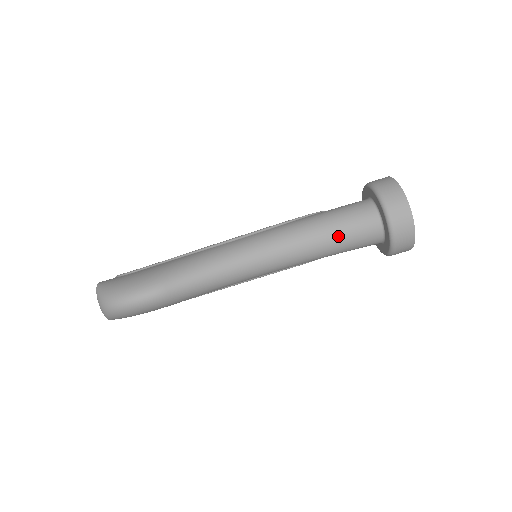
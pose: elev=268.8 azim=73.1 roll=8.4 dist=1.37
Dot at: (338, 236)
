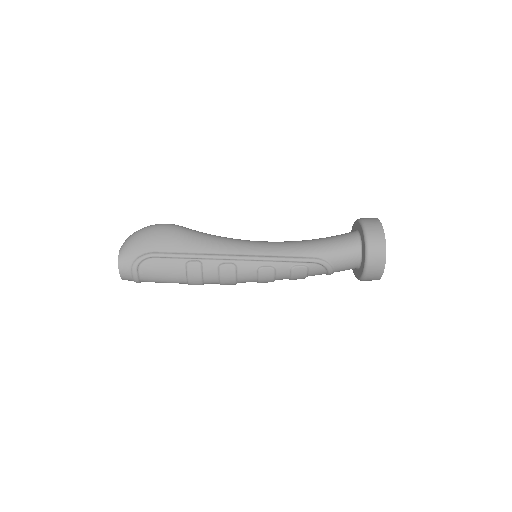
Dot at: (322, 238)
